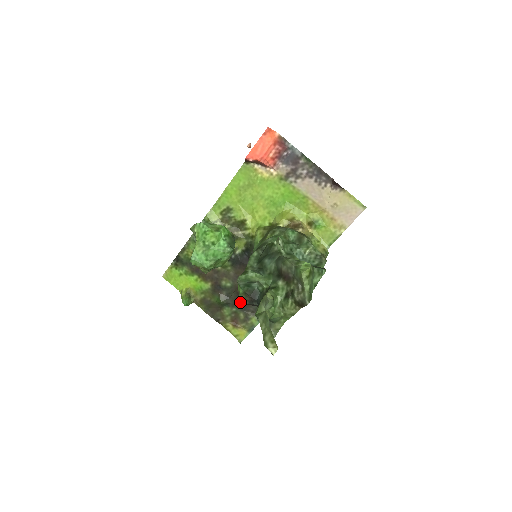
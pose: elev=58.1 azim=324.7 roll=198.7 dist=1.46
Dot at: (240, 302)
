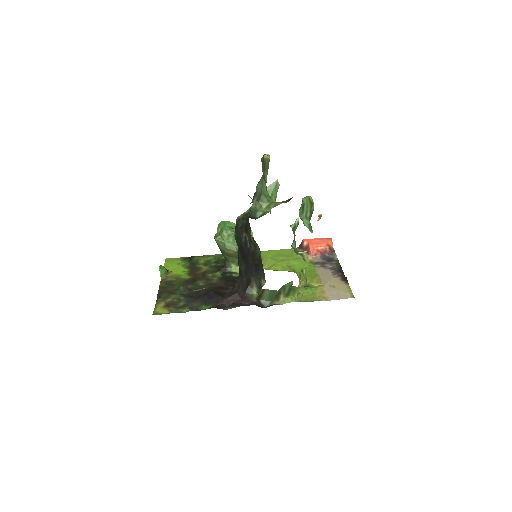
Dot at: (193, 297)
